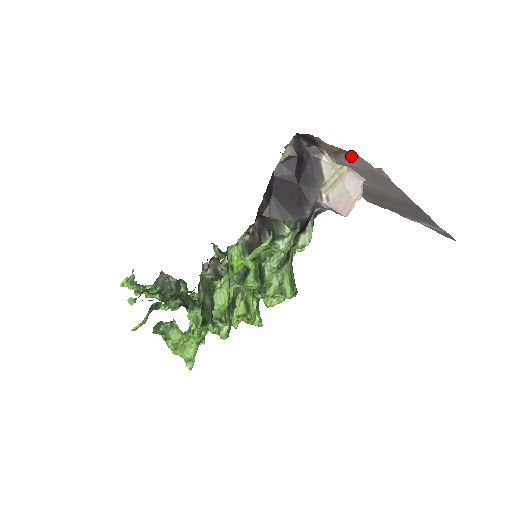
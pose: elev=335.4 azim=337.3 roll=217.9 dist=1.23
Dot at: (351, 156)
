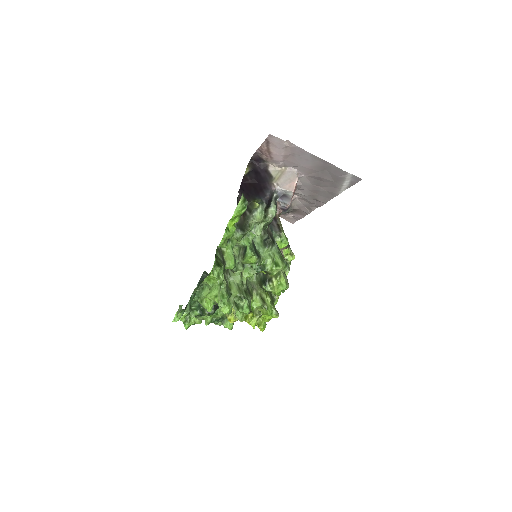
Dot at: (272, 142)
